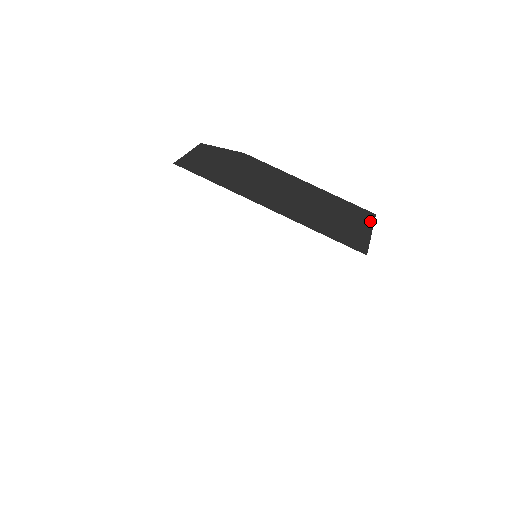
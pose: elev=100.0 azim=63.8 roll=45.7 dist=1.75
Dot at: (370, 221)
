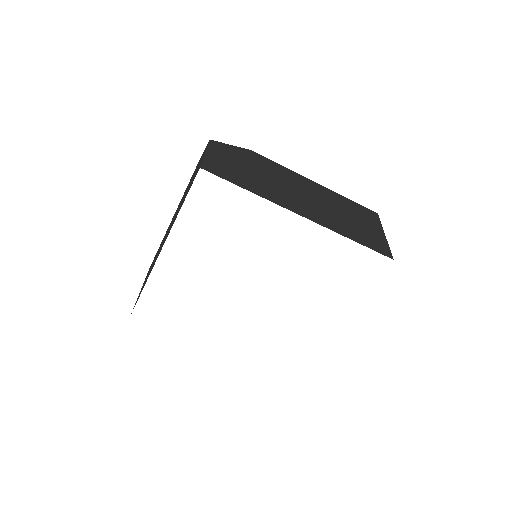
Dot at: (378, 221)
